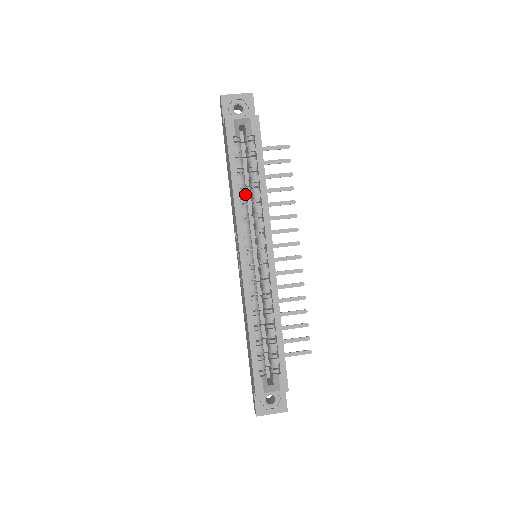
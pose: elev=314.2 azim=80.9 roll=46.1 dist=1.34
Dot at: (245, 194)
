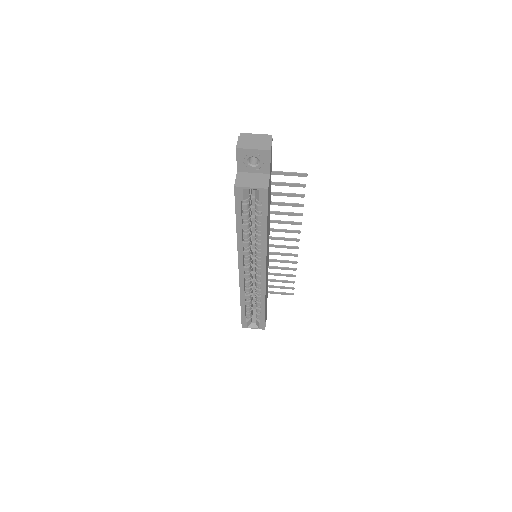
Dot at: (248, 235)
